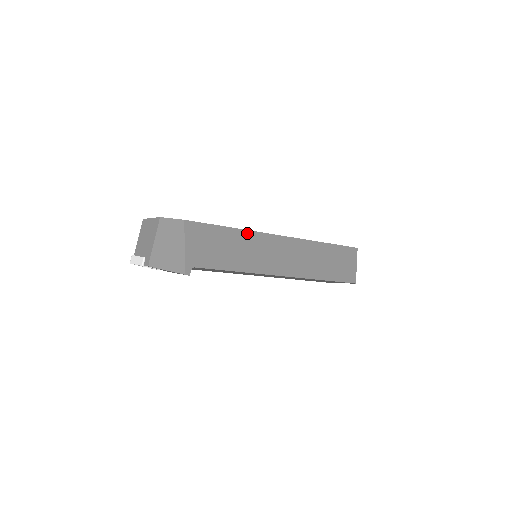
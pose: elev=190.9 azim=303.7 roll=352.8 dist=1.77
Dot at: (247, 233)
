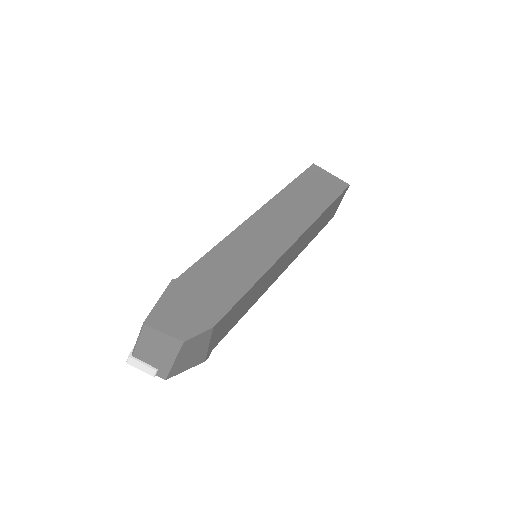
Dot at: (267, 272)
